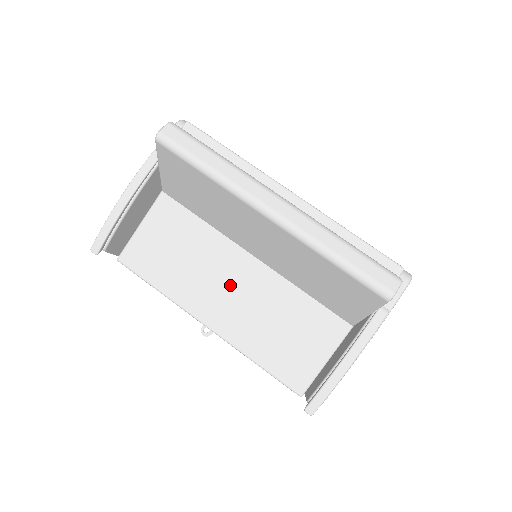
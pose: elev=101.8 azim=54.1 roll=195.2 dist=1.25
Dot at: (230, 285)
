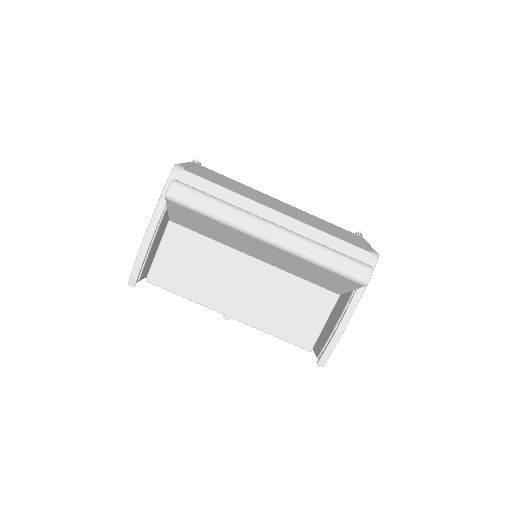
Dot at: (241, 283)
